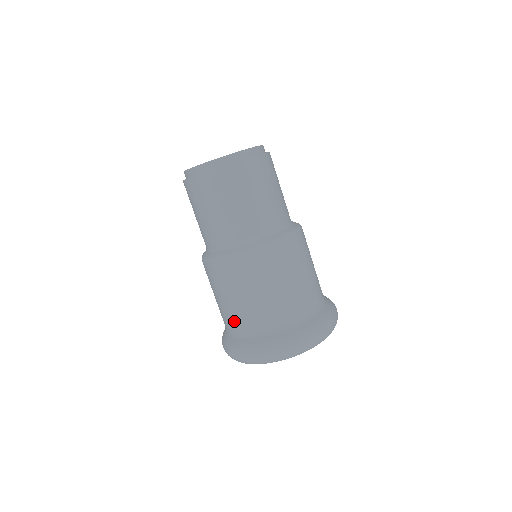
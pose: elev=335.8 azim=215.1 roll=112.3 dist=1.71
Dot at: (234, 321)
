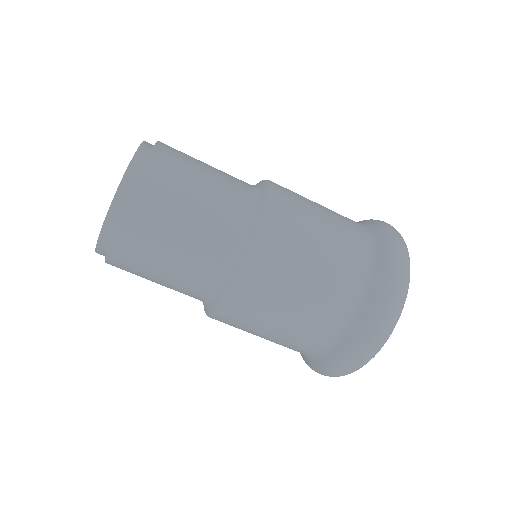
Dot at: (311, 338)
